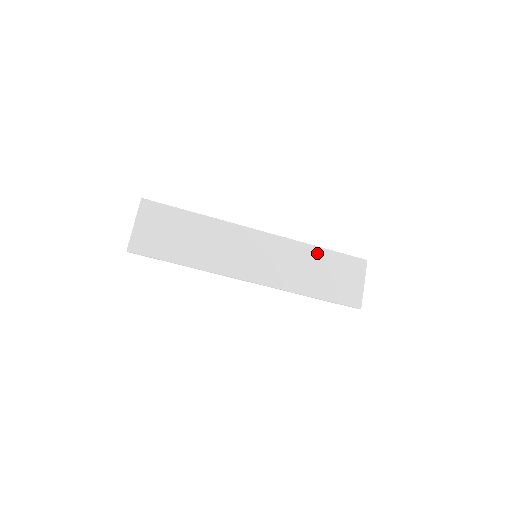
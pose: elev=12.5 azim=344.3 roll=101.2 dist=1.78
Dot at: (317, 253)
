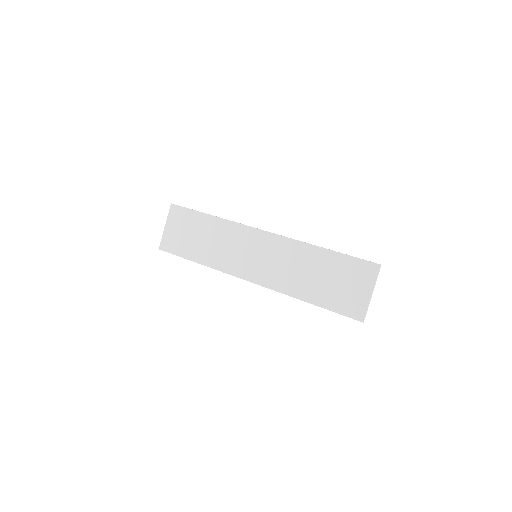
Dot at: (319, 254)
